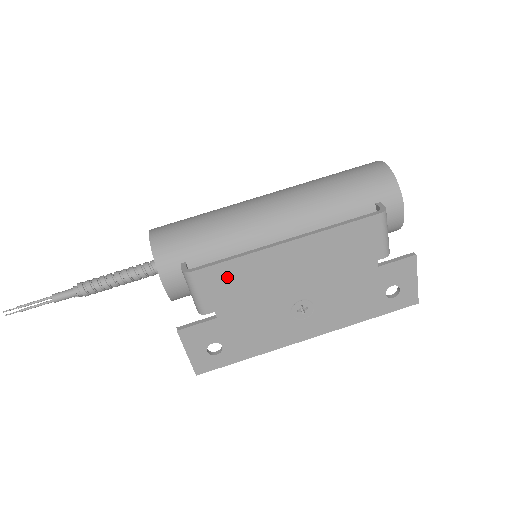
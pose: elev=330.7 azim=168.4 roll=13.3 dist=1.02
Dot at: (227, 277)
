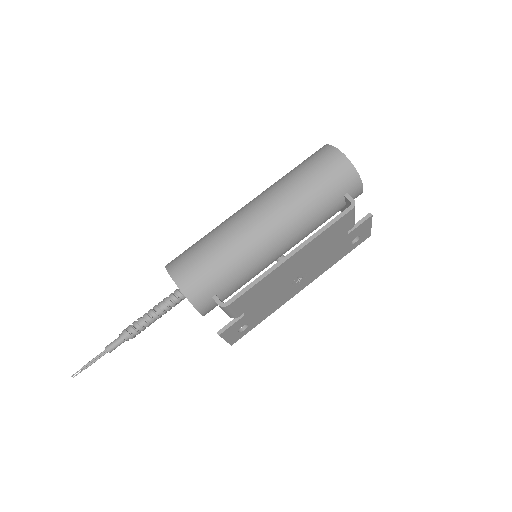
Dot at: (252, 294)
